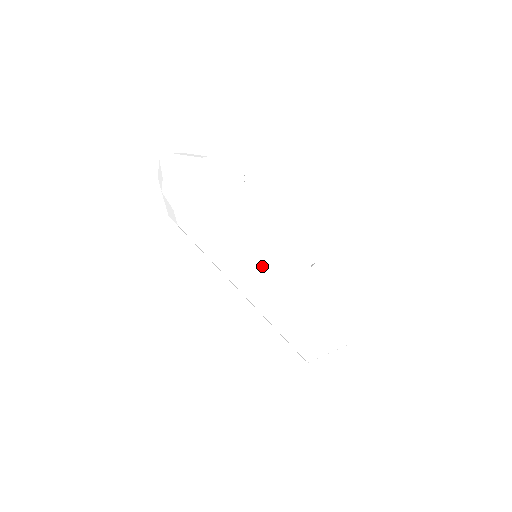
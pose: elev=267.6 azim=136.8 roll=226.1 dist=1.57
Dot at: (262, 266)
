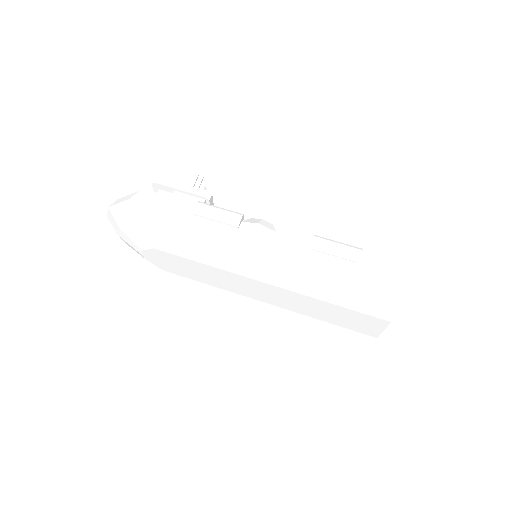
Dot at: (257, 273)
